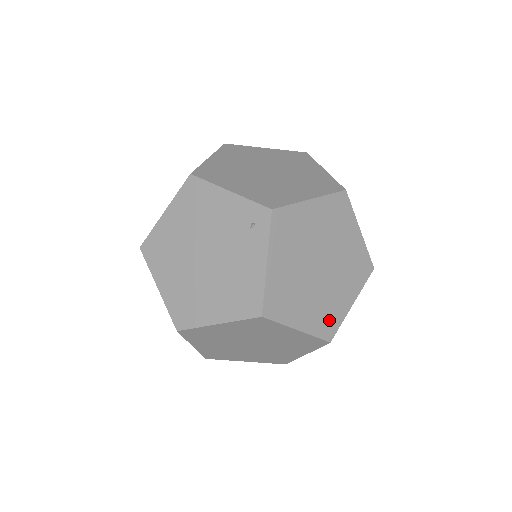
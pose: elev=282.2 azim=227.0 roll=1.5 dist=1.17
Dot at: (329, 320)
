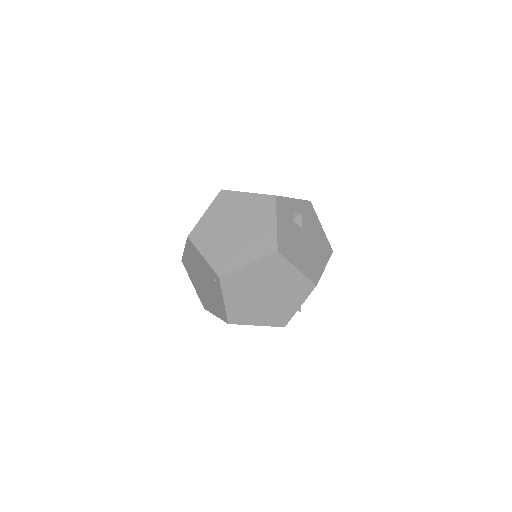
Dot at: (281, 317)
